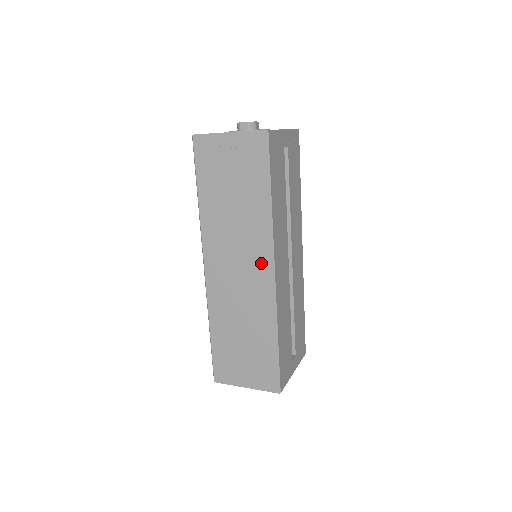
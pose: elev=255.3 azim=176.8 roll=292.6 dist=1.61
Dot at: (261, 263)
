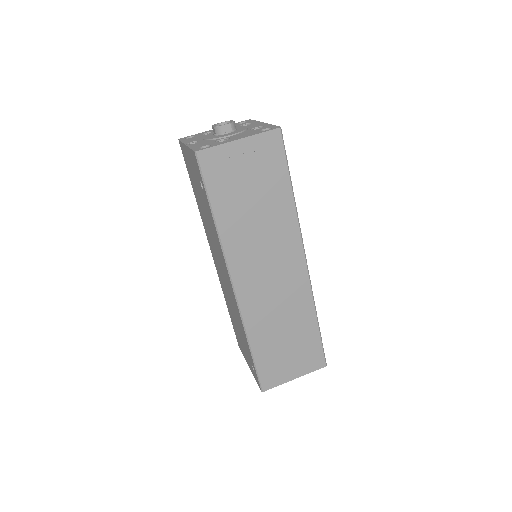
Dot at: (293, 258)
